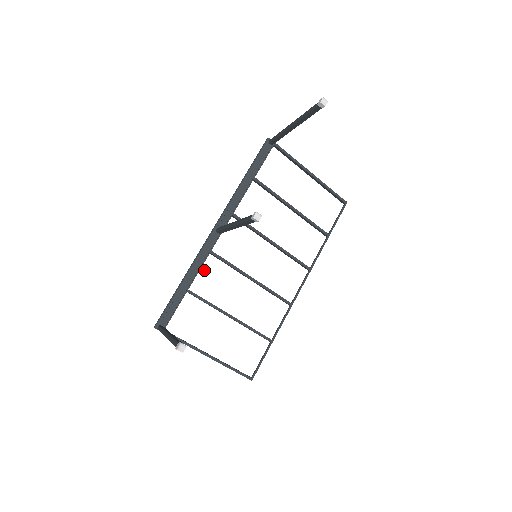
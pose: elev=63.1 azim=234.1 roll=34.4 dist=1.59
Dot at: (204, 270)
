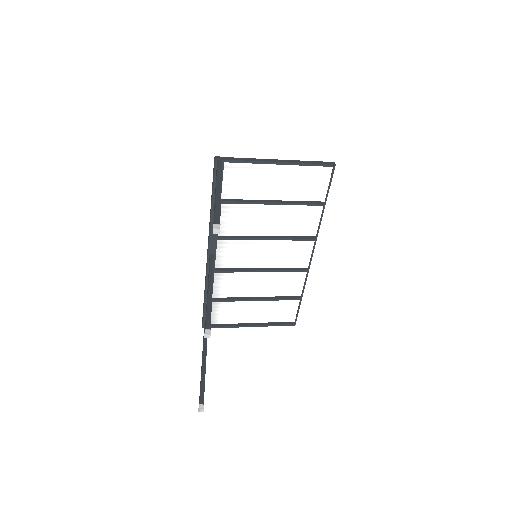
Dot at: (217, 282)
